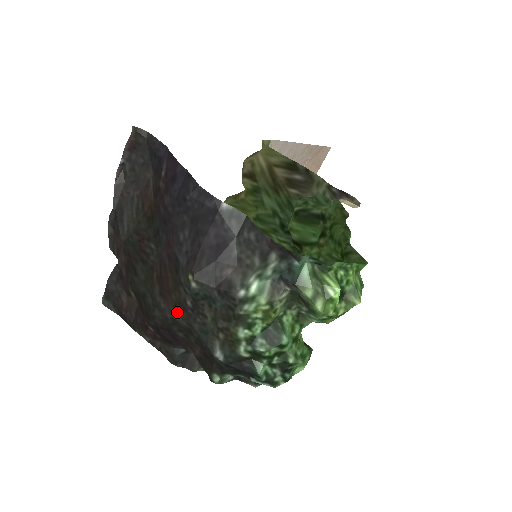
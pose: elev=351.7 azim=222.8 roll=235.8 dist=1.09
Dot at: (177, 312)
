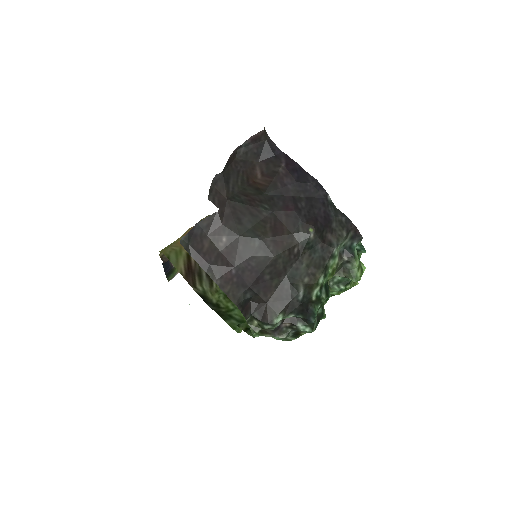
Dot at: (283, 255)
